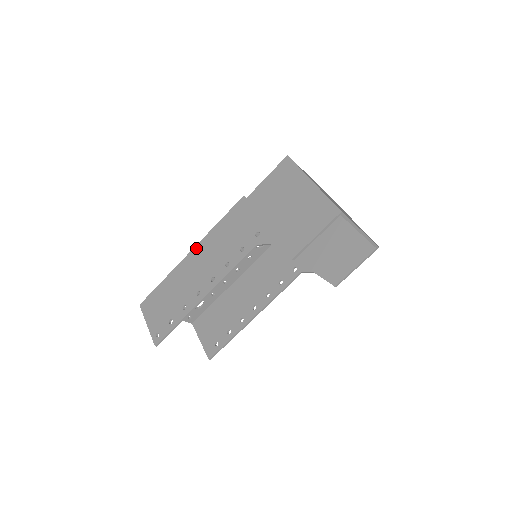
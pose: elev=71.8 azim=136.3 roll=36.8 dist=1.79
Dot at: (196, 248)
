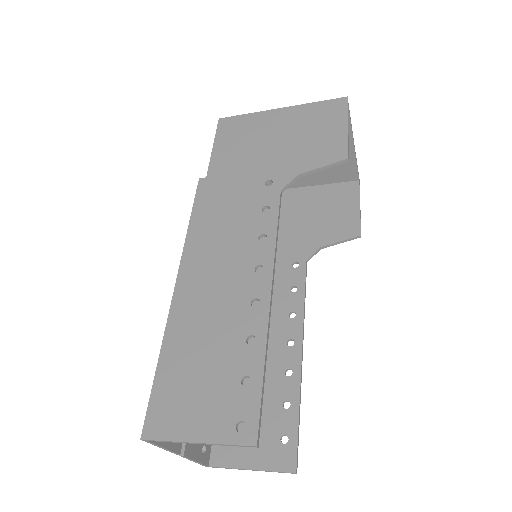
Dot at: (182, 272)
